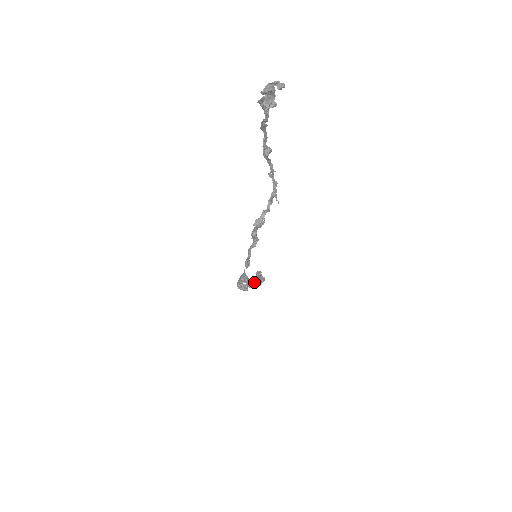
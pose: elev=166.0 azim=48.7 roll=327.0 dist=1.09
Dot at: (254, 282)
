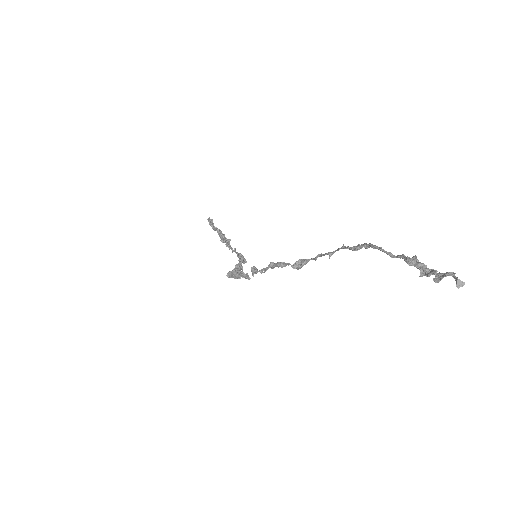
Dot at: occluded
